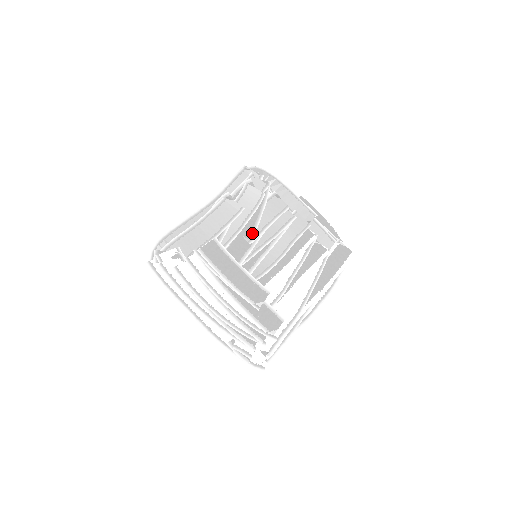
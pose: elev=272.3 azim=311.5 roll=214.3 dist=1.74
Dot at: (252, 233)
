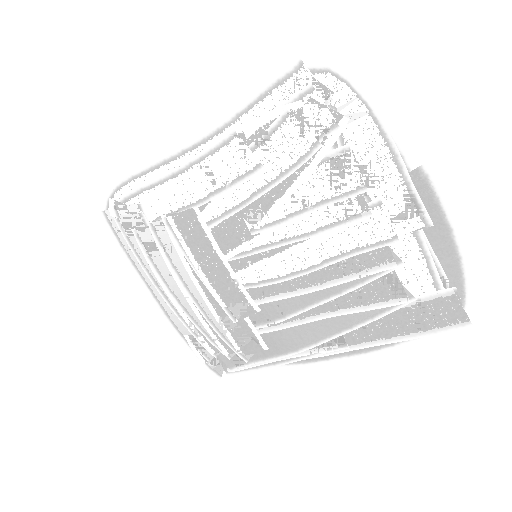
Dot at: (262, 218)
